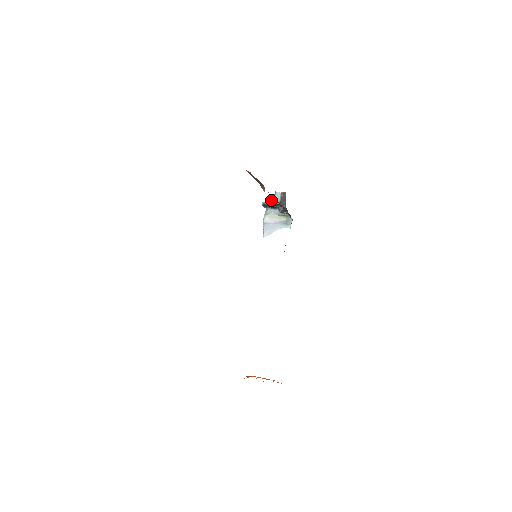
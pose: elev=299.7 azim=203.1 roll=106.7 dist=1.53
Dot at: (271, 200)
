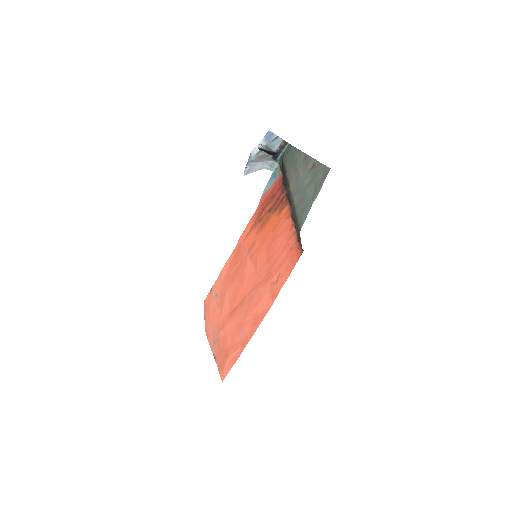
Dot at: (269, 143)
